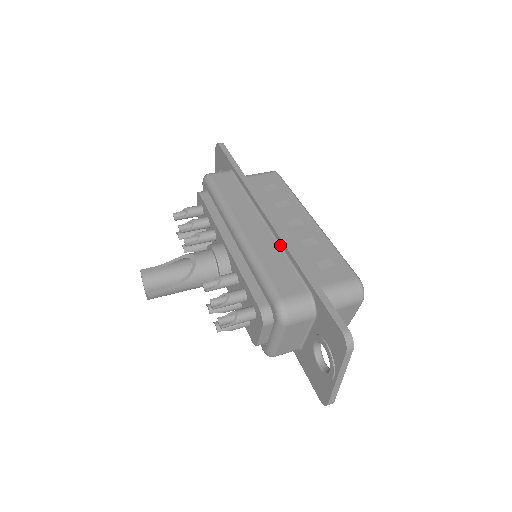
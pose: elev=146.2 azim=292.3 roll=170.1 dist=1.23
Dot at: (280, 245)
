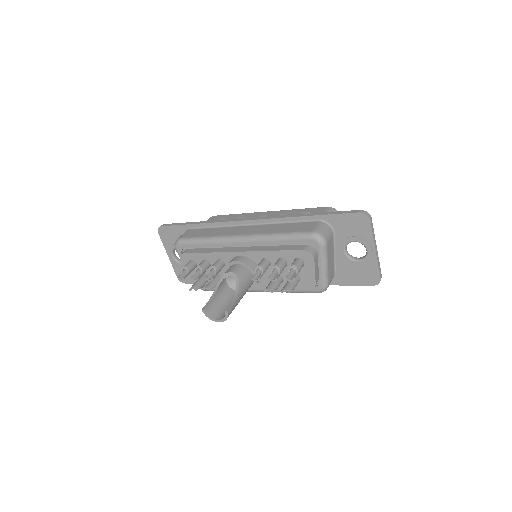
Dot at: (273, 223)
